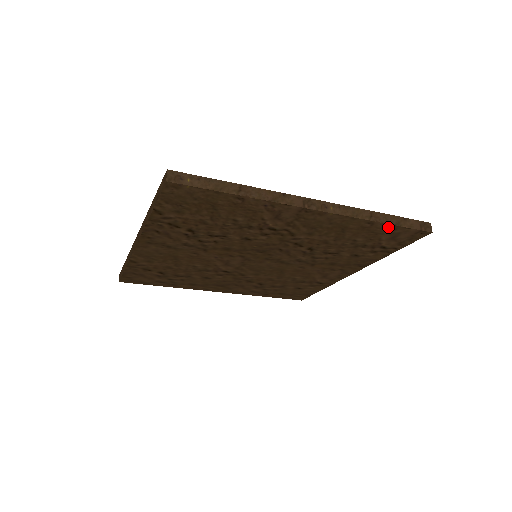
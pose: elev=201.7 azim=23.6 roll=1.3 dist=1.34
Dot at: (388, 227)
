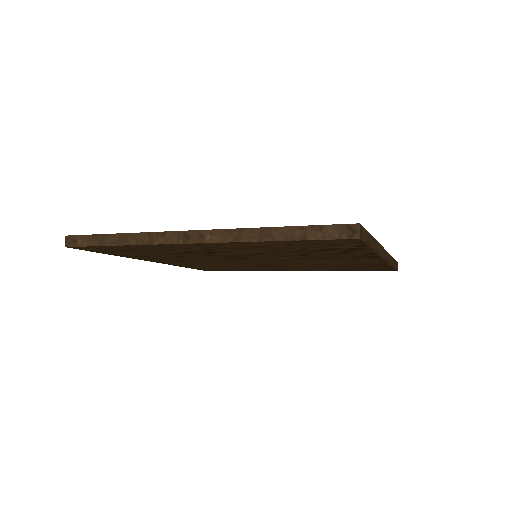
Dot at: (293, 241)
